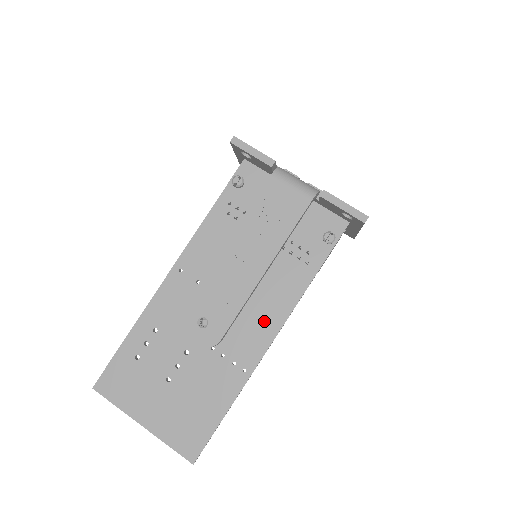
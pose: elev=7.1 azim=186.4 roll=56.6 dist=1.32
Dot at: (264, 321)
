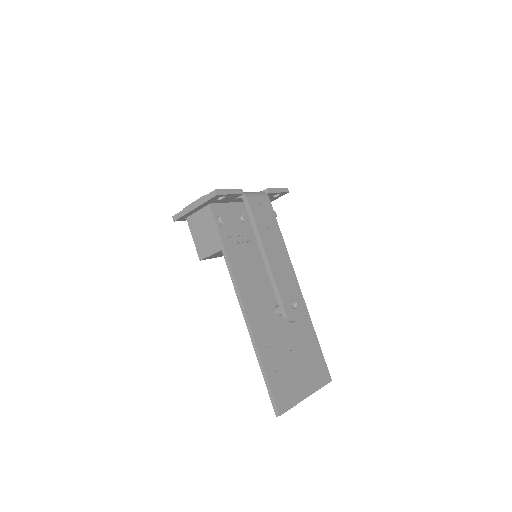
Dot at: occluded
